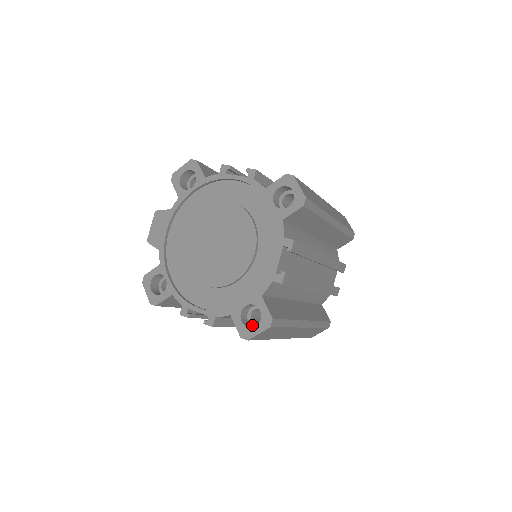
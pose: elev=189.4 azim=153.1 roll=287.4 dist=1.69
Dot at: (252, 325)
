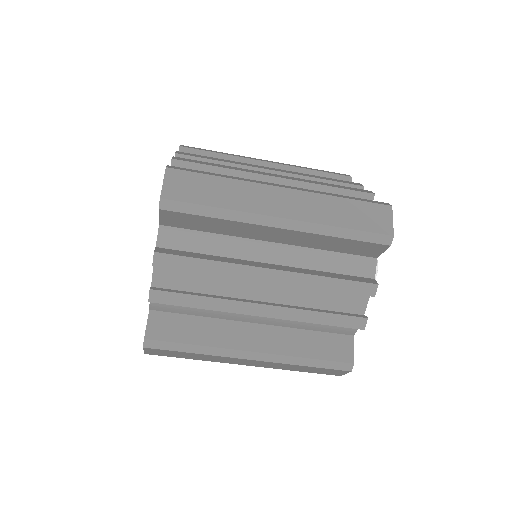
Dot at: occluded
